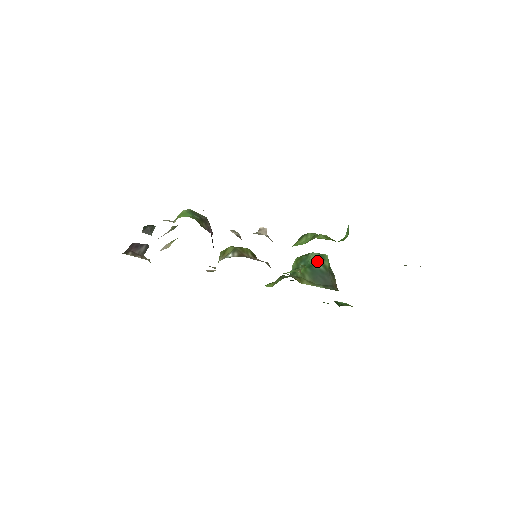
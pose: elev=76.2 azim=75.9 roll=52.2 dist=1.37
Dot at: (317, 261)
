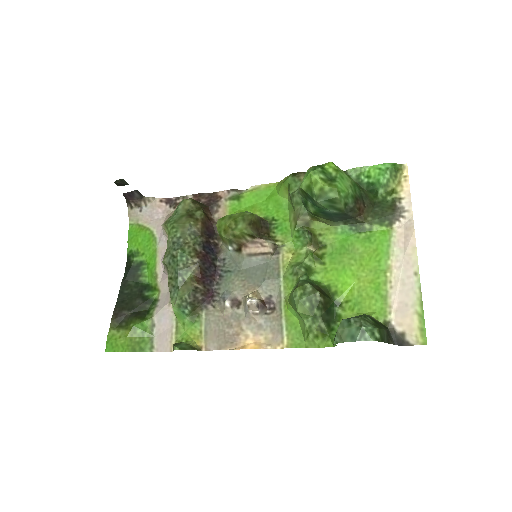
Dot at: (326, 208)
